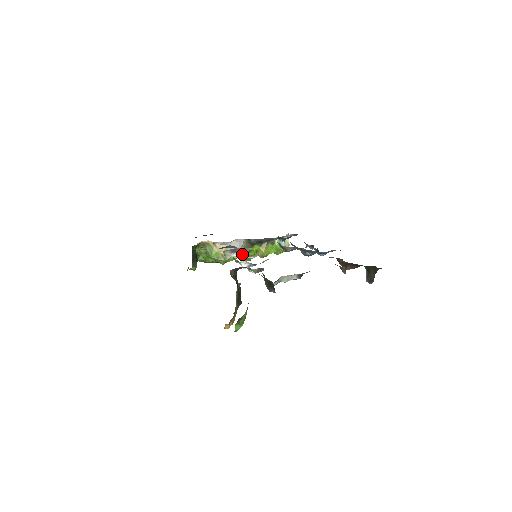
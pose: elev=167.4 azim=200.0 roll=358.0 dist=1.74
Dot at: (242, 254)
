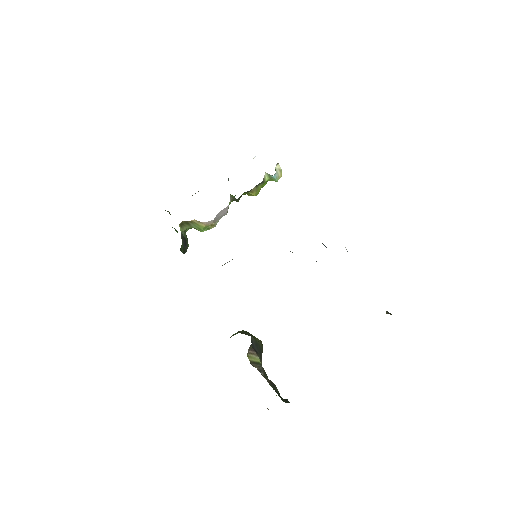
Dot at: occluded
